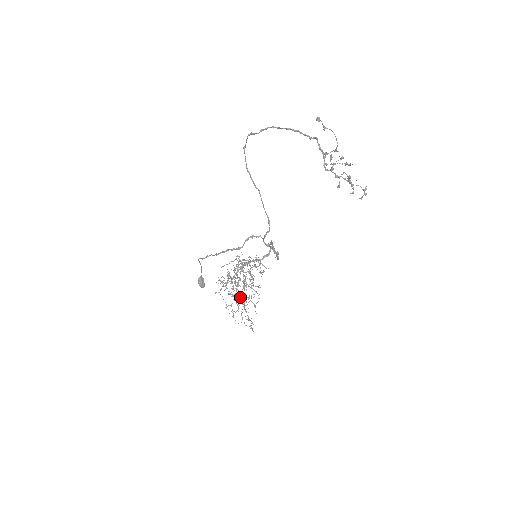
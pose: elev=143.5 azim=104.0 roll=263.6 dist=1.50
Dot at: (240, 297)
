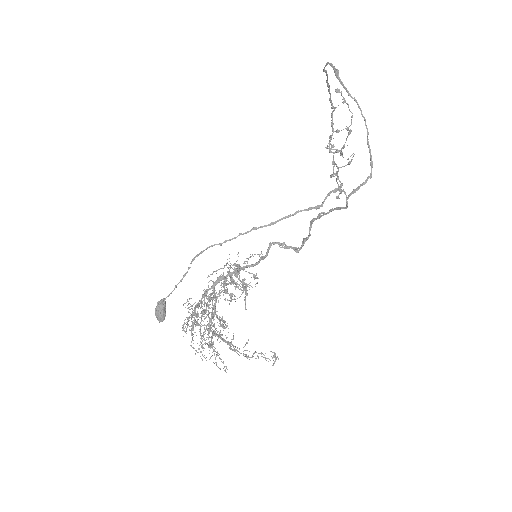
Dot at: occluded
